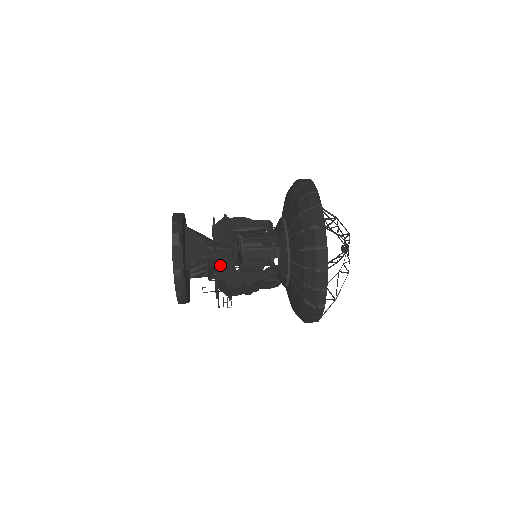
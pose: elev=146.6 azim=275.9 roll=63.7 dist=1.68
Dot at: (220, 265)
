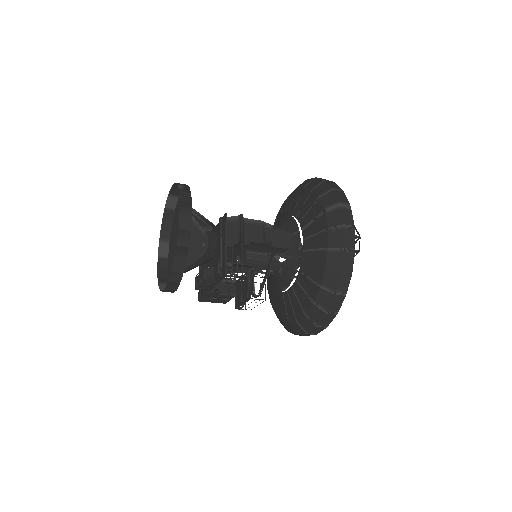
Dot at: occluded
